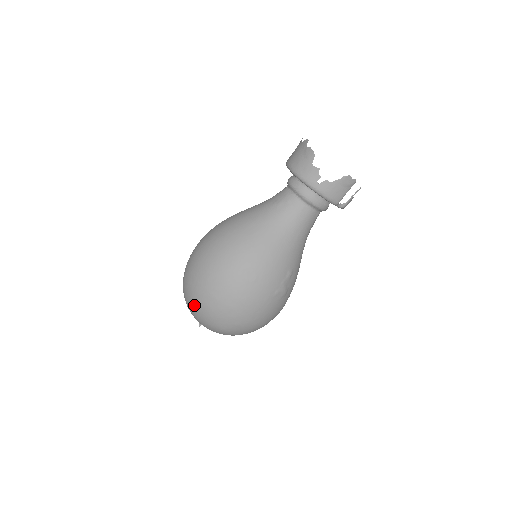
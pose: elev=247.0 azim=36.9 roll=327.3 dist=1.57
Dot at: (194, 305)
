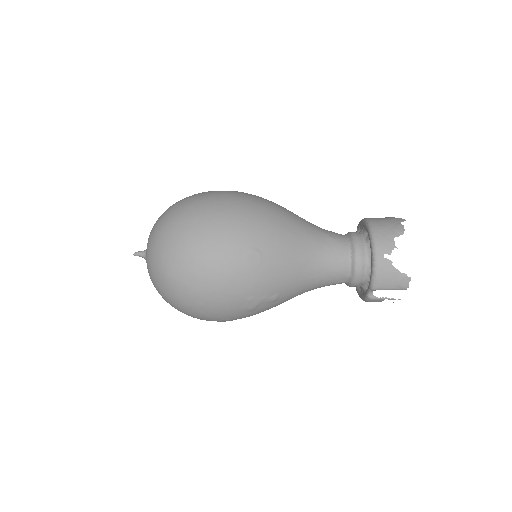
Dot at: (172, 226)
